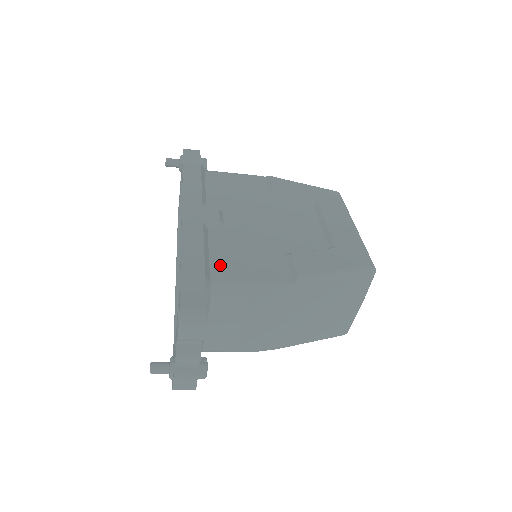
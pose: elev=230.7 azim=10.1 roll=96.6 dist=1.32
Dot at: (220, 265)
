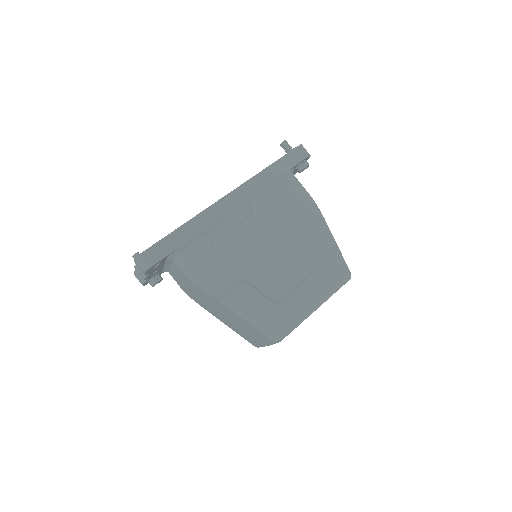
Dot at: (199, 248)
